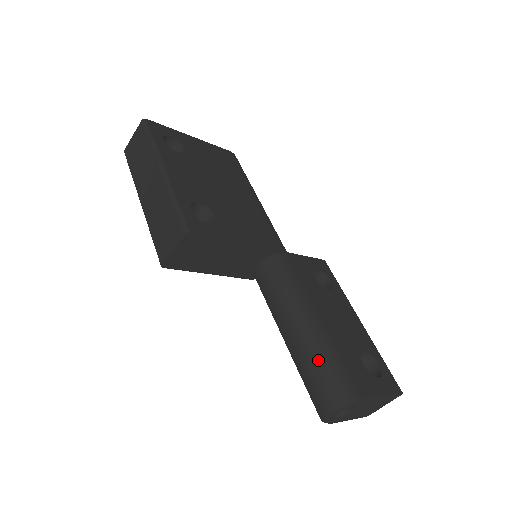
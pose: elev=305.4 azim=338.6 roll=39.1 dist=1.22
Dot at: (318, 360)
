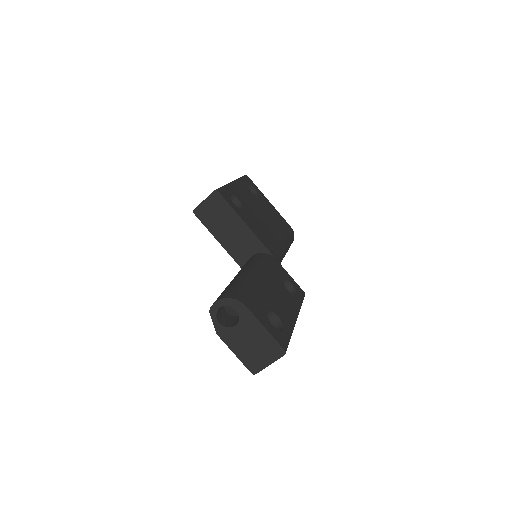
Dot at: (237, 283)
